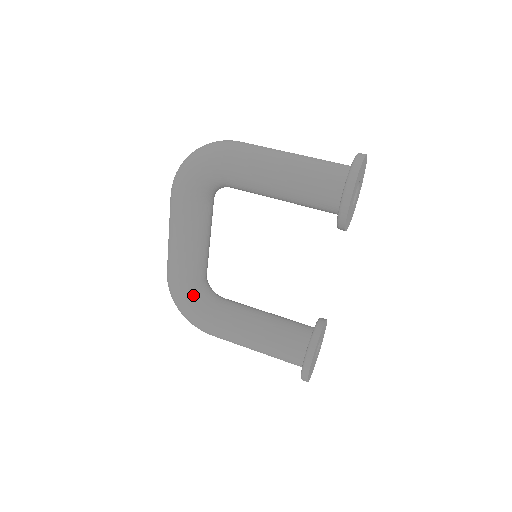
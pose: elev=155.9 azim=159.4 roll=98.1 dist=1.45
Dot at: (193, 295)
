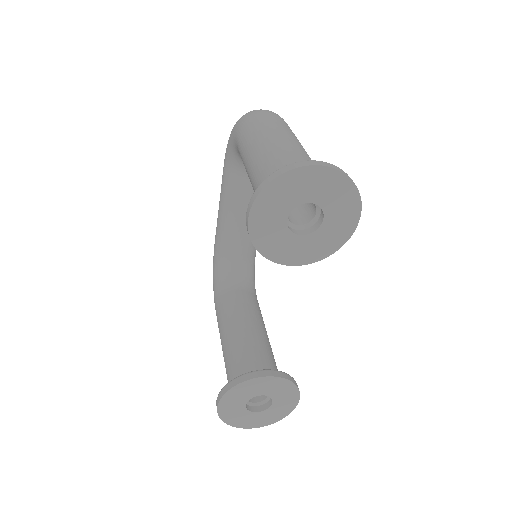
Dot at: (220, 268)
